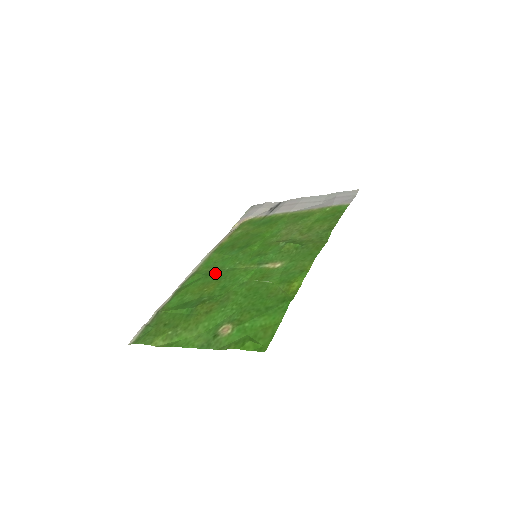
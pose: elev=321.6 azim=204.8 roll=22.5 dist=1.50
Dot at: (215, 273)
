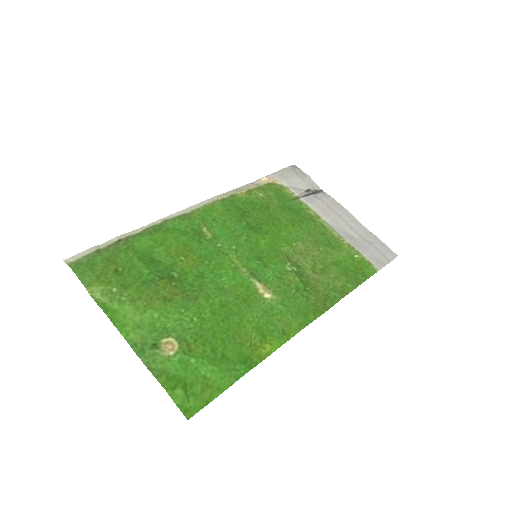
Dot at: (205, 241)
